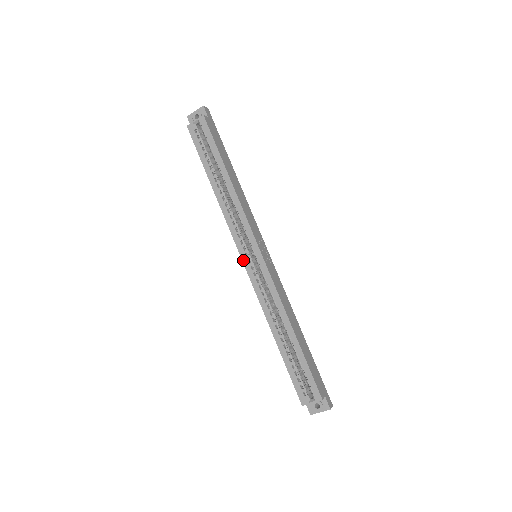
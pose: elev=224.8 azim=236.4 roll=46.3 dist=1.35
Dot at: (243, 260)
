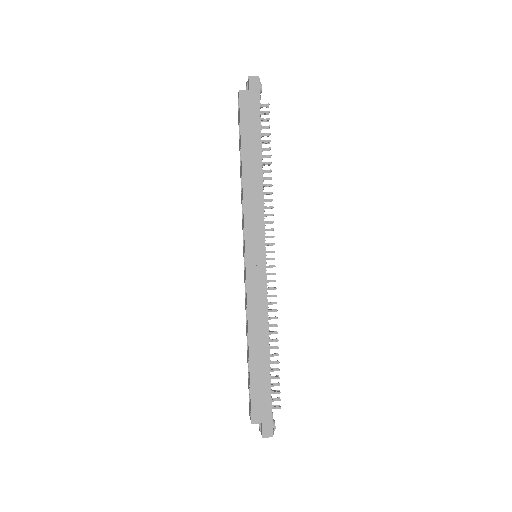
Dot at: (243, 256)
